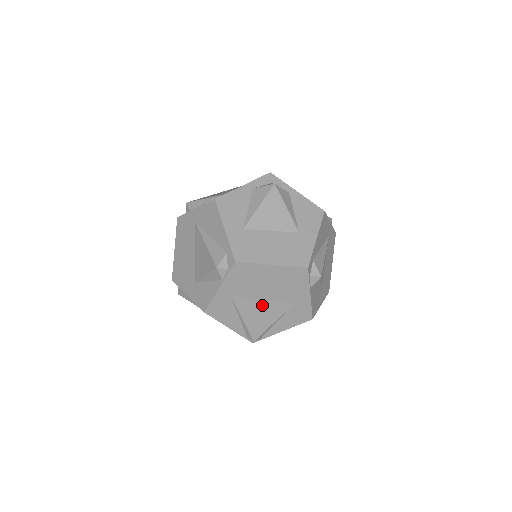
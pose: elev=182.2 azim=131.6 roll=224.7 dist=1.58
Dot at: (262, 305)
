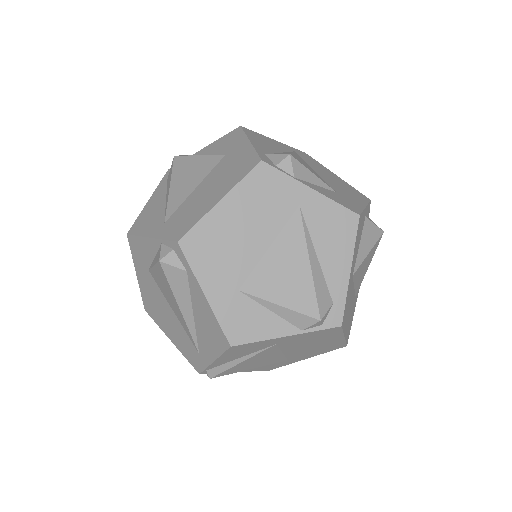
Dot at: (274, 356)
